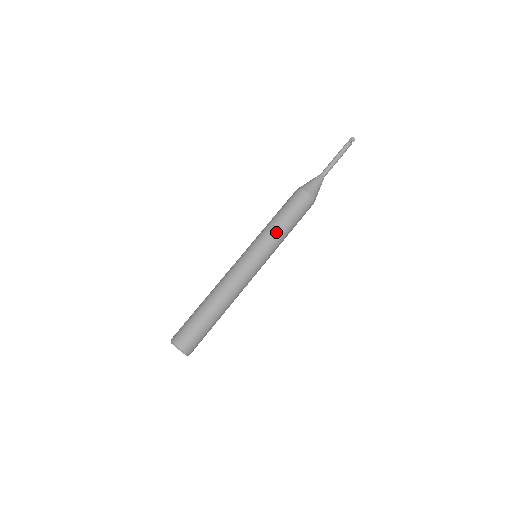
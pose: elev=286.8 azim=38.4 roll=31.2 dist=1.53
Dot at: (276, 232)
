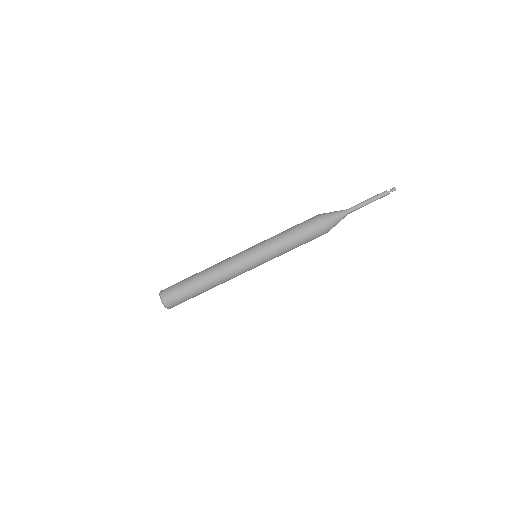
Dot at: (276, 239)
